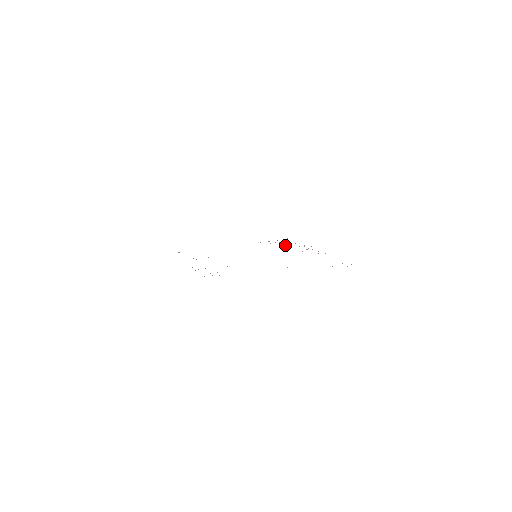
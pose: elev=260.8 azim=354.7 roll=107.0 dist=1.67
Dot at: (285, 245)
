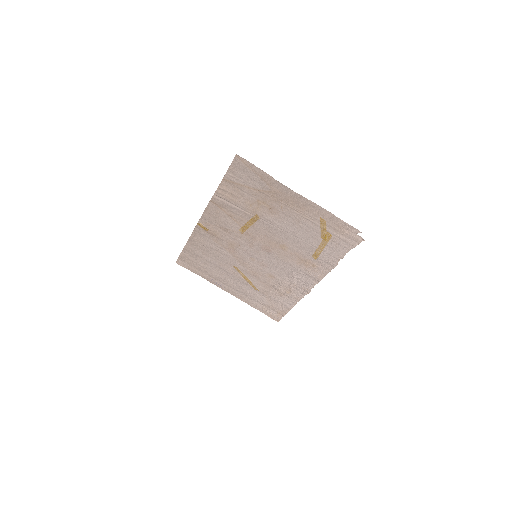
Dot at: (279, 293)
